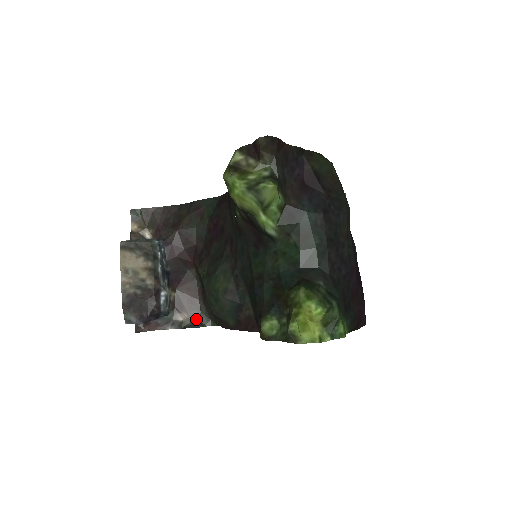
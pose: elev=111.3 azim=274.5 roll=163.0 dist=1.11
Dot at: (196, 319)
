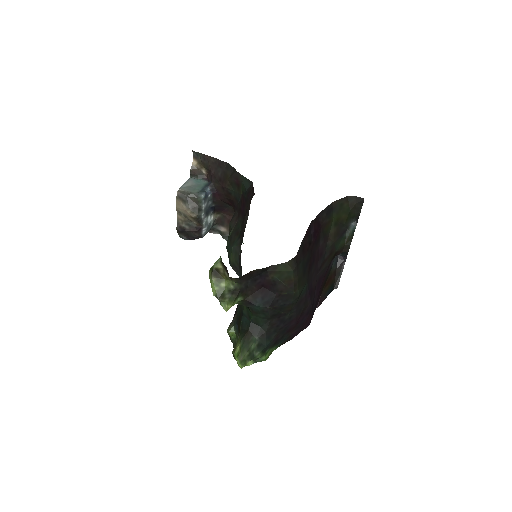
Dot at: occluded
